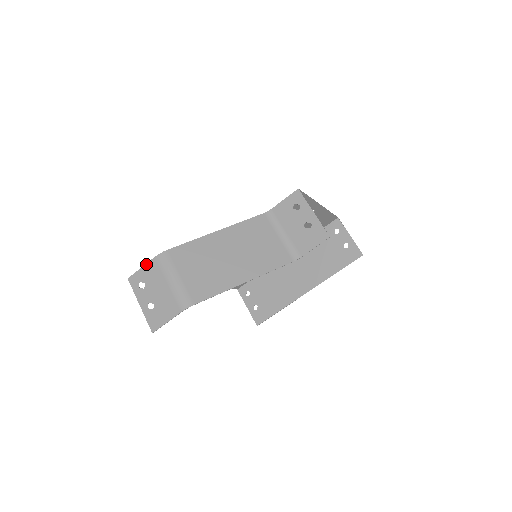
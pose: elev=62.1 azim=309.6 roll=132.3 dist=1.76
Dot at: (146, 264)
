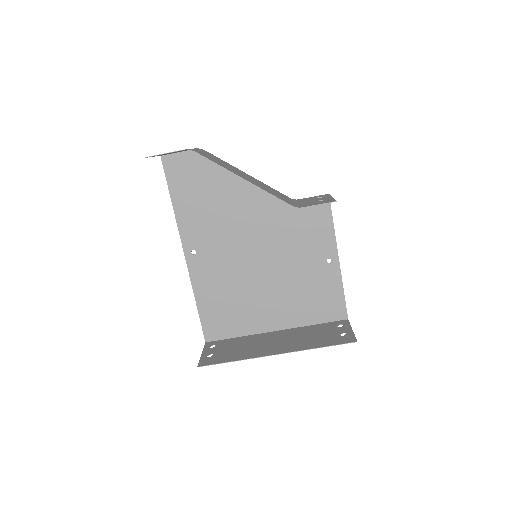
Dot at: occluded
